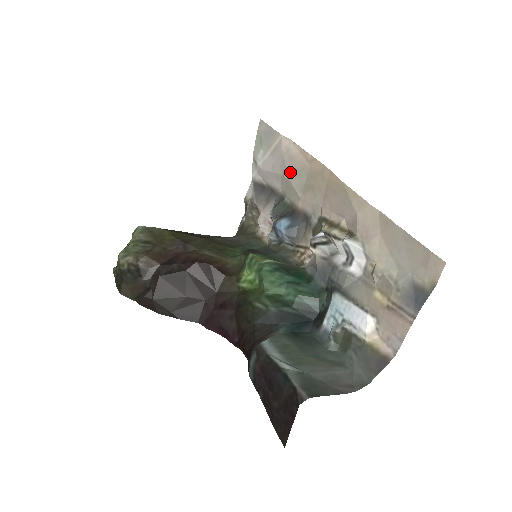
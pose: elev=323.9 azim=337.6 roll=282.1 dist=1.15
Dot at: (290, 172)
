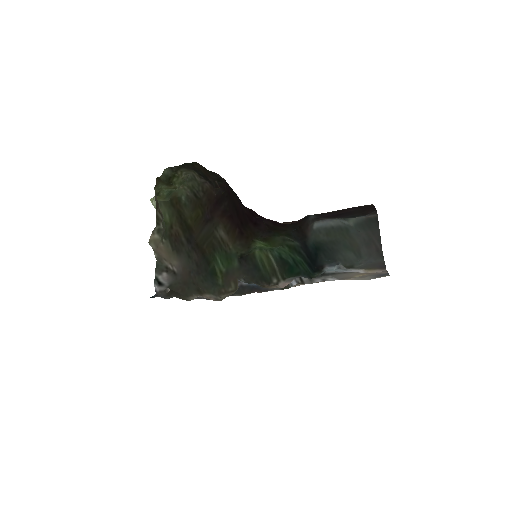
Dot at: occluded
